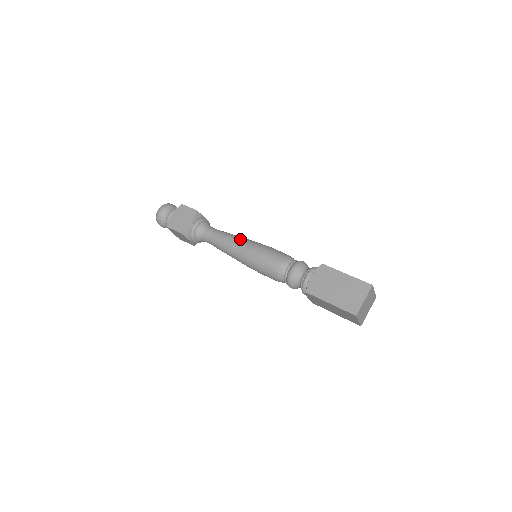
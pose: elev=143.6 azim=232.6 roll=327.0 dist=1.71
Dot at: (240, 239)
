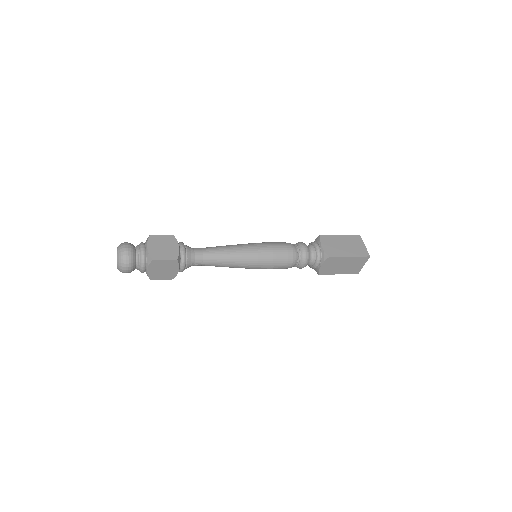
Dot at: (238, 245)
